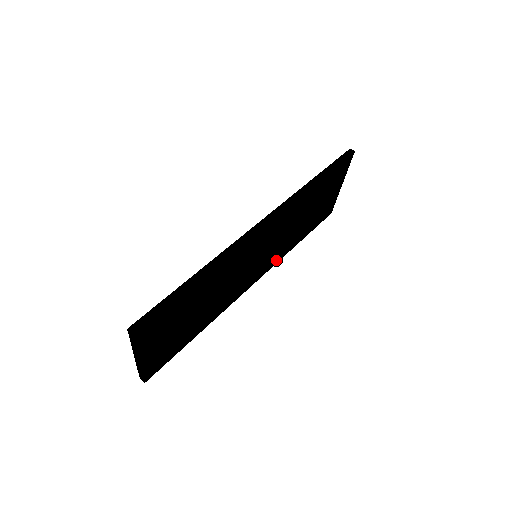
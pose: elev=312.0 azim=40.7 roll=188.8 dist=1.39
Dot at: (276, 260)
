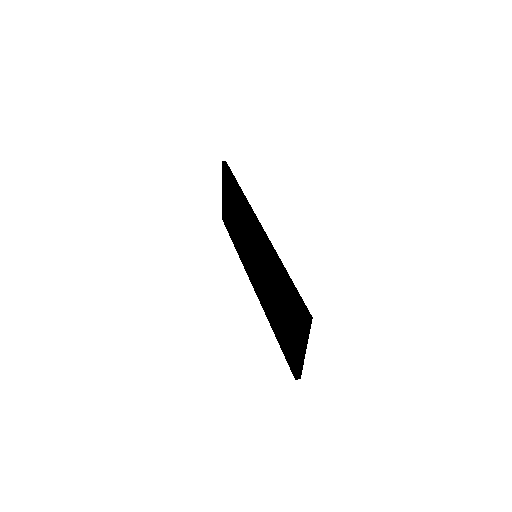
Dot at: occluded
